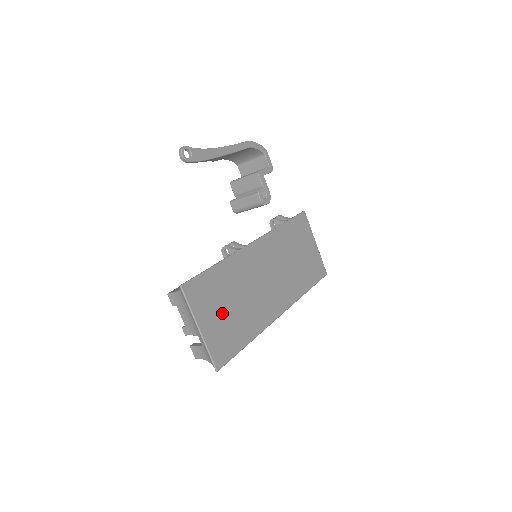
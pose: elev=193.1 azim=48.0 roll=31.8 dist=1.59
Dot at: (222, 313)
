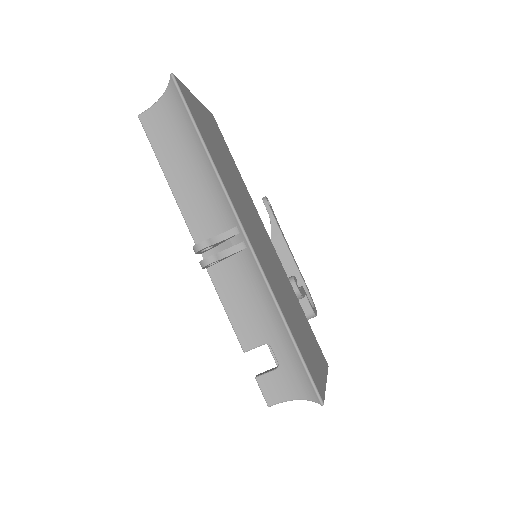
Dot at: (213, 136)
